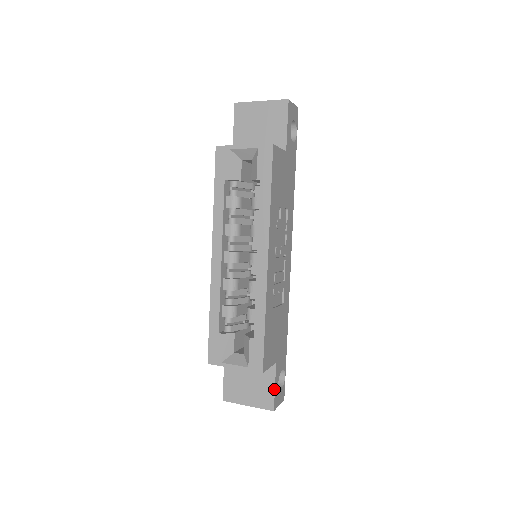
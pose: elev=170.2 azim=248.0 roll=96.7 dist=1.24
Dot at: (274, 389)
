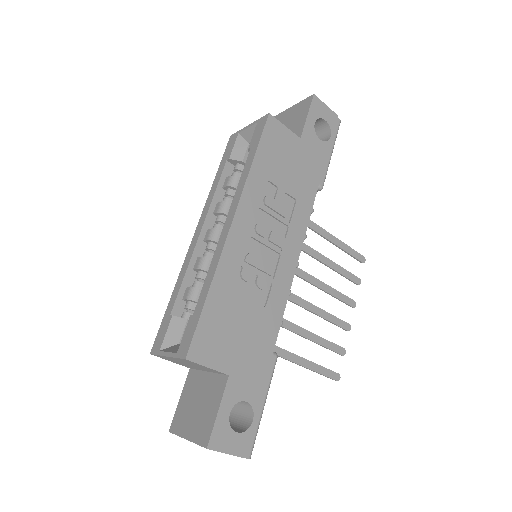
Dot at: (216, 414)
